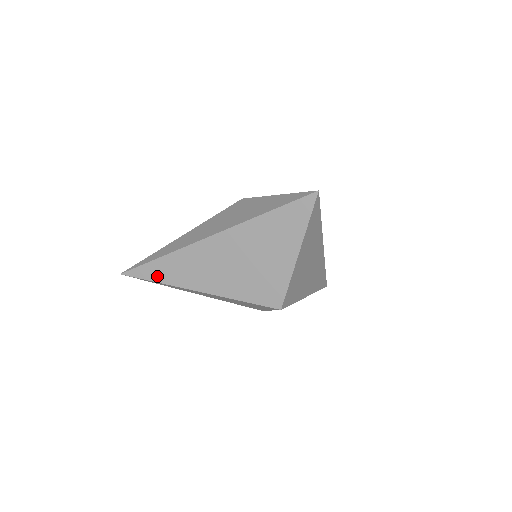
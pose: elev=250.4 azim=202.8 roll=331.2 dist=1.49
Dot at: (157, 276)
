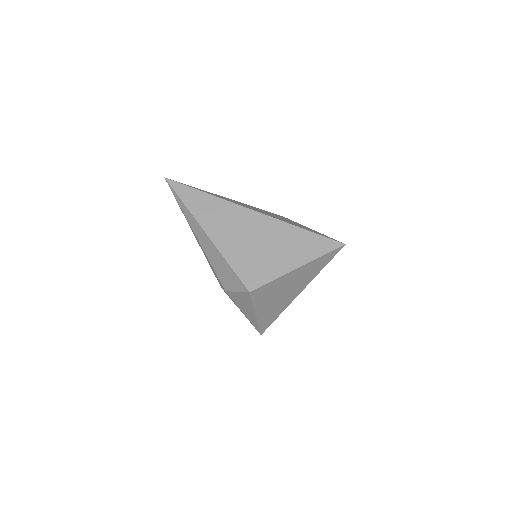
Dot at: (189, 200)
